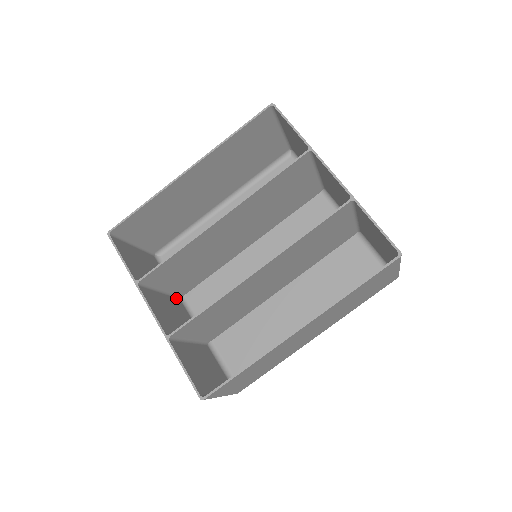
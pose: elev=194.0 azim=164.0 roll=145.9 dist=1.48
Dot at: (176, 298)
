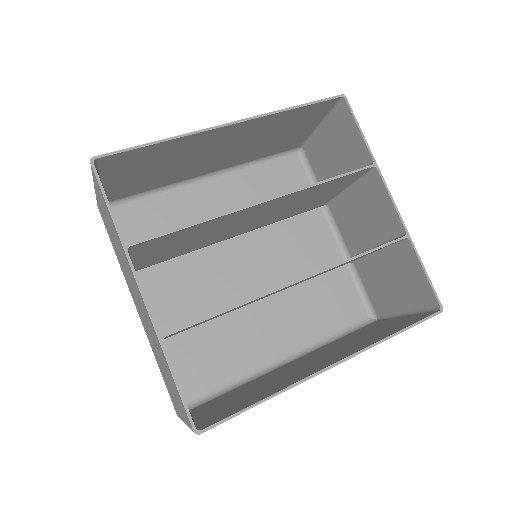
Dot at: occluded
